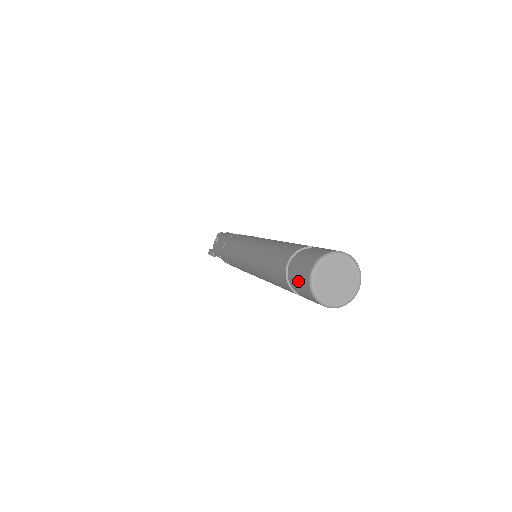
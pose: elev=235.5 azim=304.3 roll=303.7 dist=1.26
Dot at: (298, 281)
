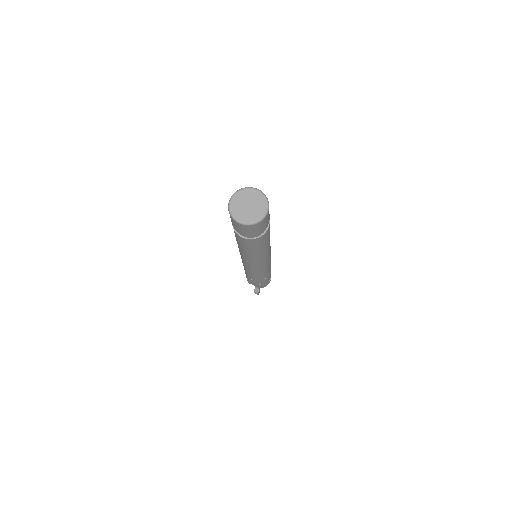
Dot at: occluded
